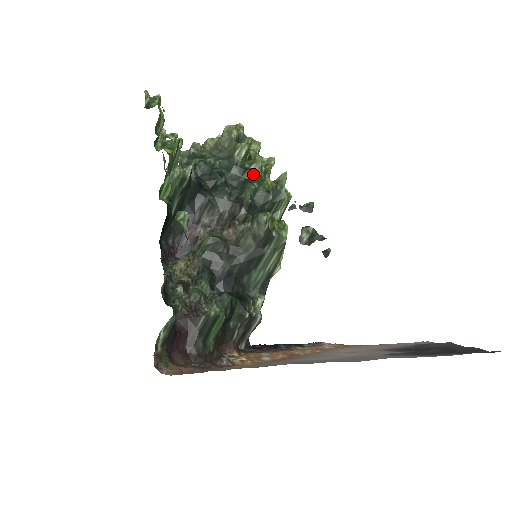
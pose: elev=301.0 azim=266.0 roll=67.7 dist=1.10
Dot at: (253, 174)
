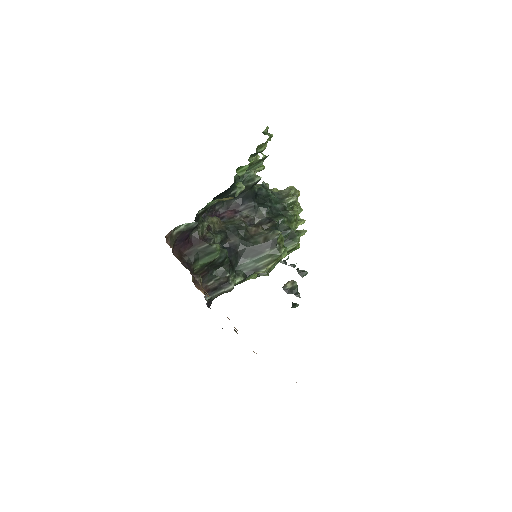
Dot at: (288, 215)
